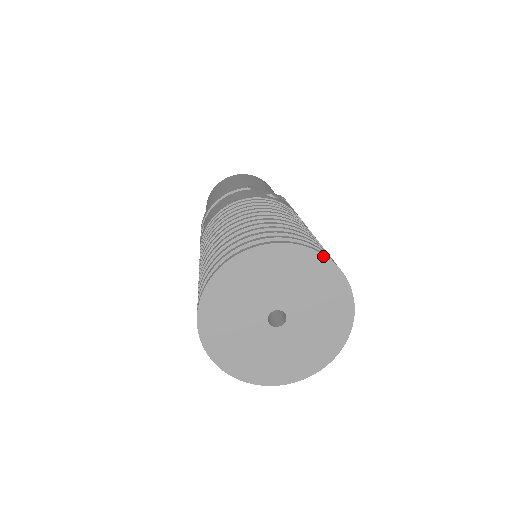
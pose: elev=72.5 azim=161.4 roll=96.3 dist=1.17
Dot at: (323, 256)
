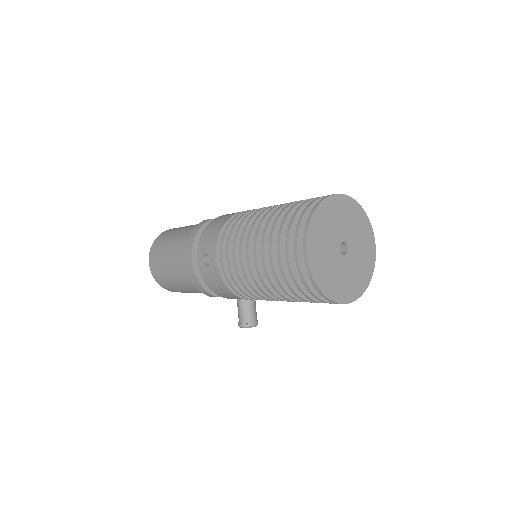
Dot at: (348, 197)
